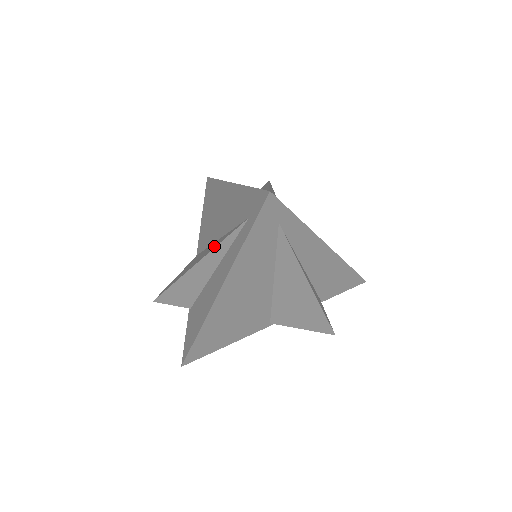
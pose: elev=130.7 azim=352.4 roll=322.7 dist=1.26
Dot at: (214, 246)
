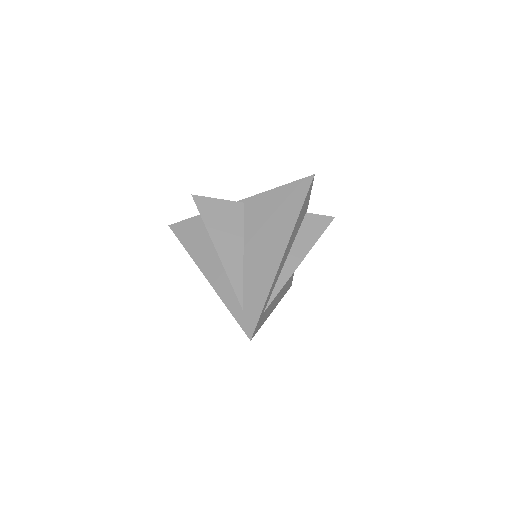
Dot at: (230, 267)
